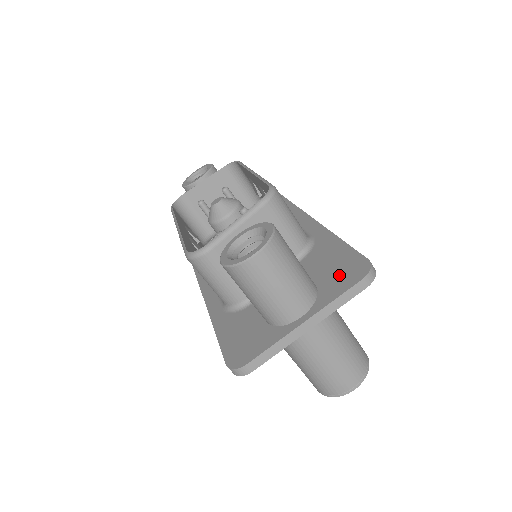
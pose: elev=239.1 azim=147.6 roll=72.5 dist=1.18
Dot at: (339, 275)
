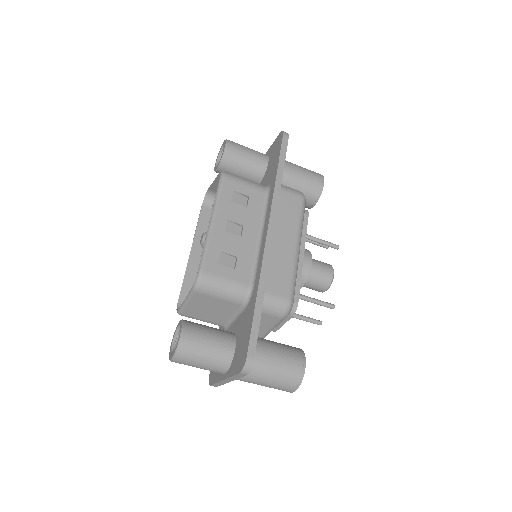
Dot at: (239, 354)
